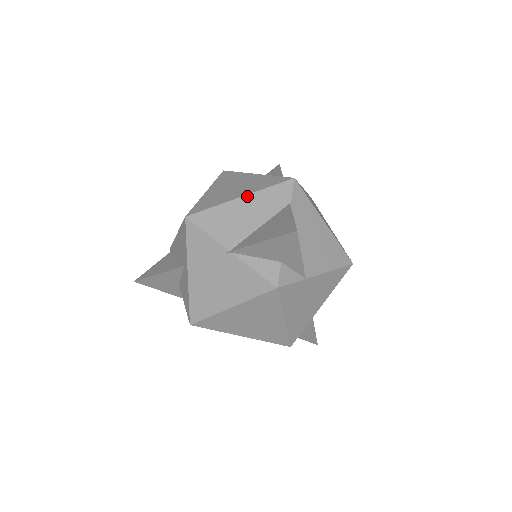
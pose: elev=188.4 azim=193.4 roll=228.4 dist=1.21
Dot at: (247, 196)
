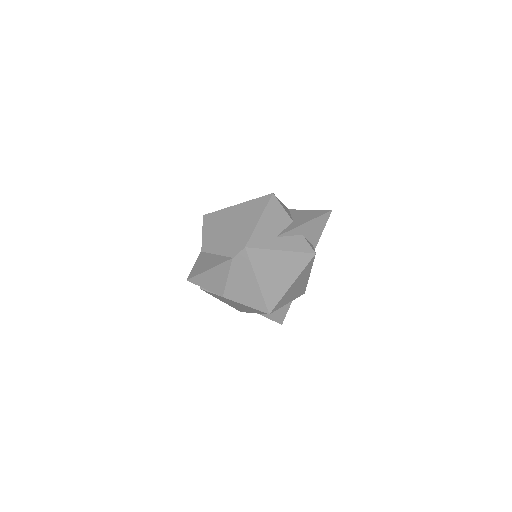
Dot at: (225, 233)
